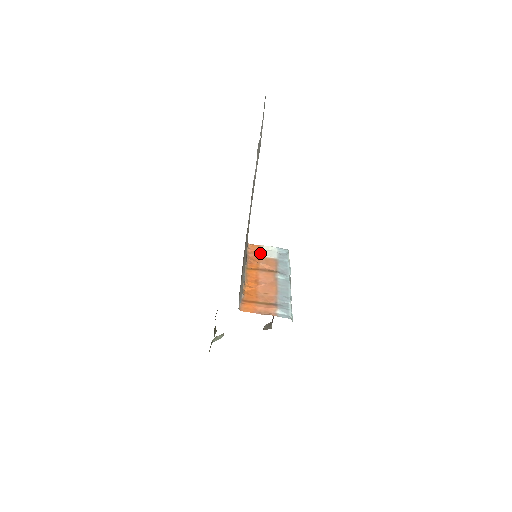
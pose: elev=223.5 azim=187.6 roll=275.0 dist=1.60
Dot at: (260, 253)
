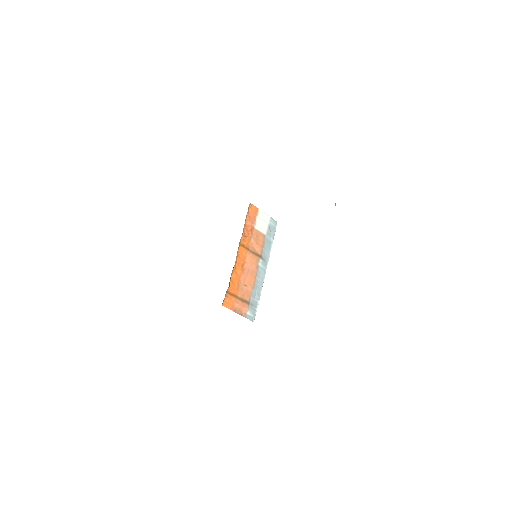
Dot at: (255, 222)
